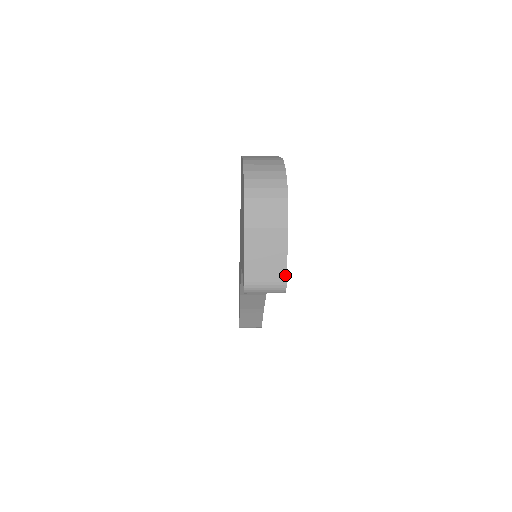
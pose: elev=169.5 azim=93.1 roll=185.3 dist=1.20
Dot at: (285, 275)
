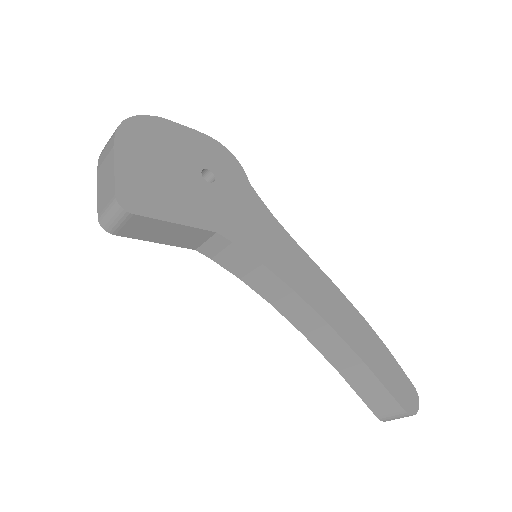
Dot at: (114, 189)
